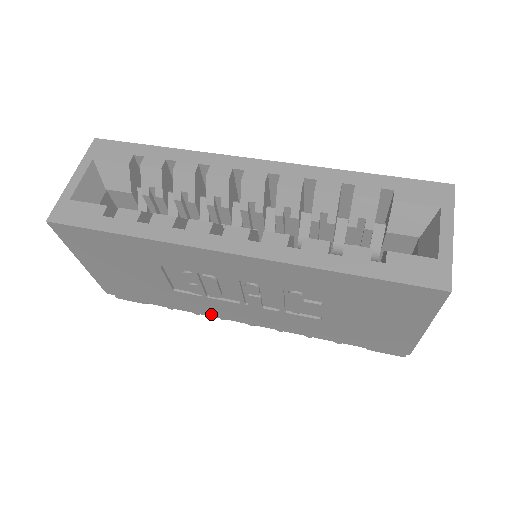
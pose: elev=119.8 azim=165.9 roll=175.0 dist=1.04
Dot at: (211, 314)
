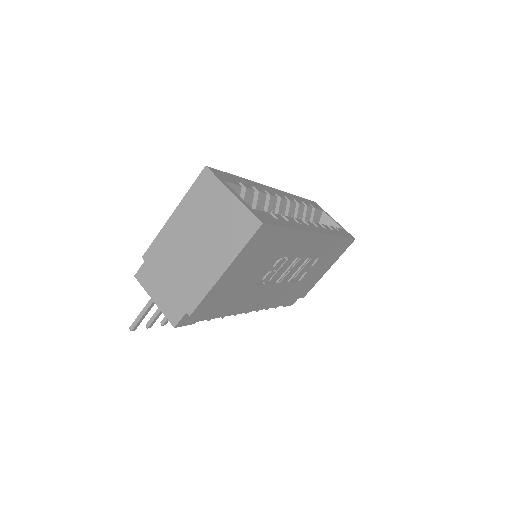
Dot at: (246, 306)
